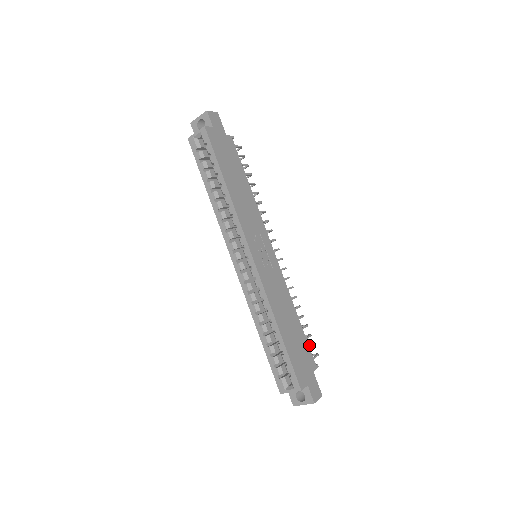
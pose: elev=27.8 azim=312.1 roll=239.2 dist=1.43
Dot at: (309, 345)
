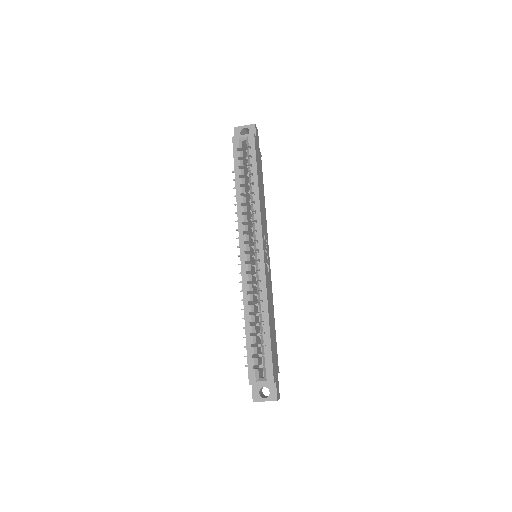
Dot at: occluded
